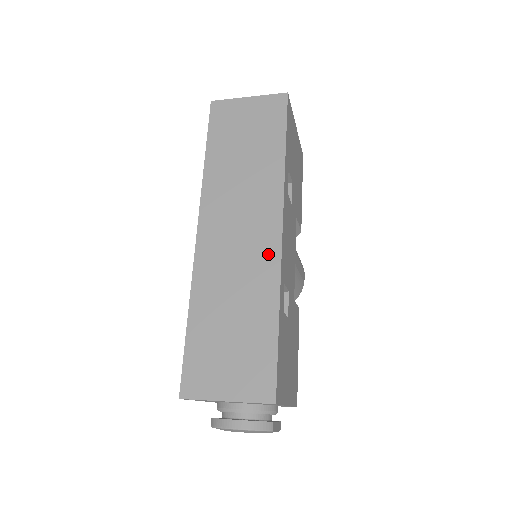
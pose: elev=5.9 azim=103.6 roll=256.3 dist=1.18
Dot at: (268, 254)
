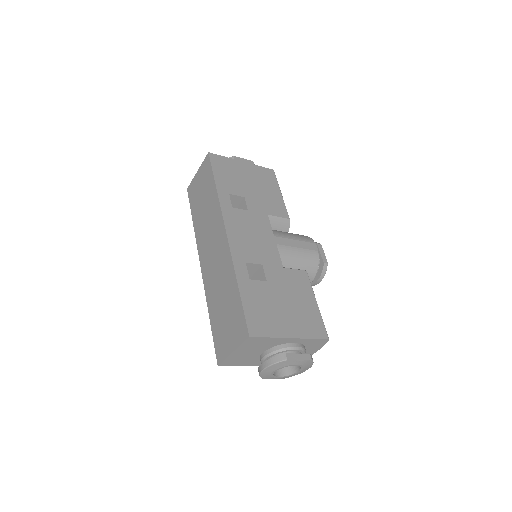
Dot at: (225, 252)
